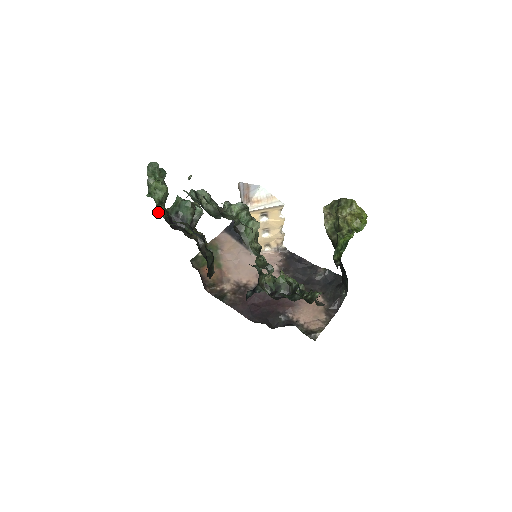
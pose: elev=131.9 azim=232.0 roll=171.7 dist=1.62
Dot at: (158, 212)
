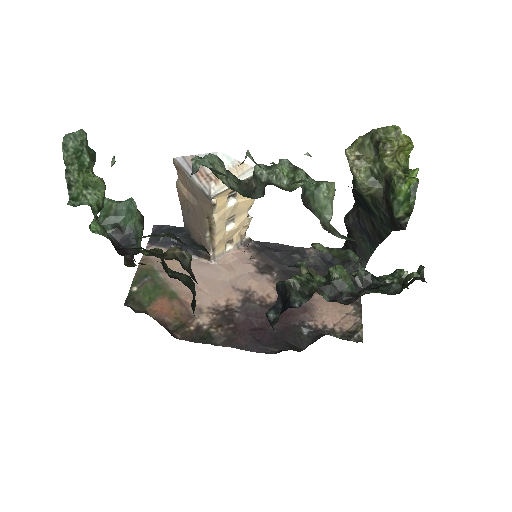
Dot at: (94, 232)
